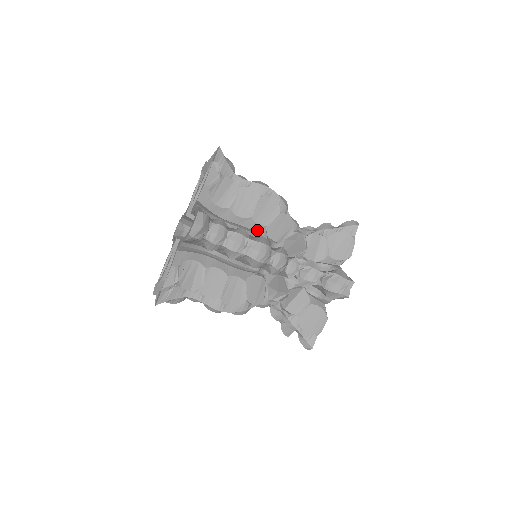
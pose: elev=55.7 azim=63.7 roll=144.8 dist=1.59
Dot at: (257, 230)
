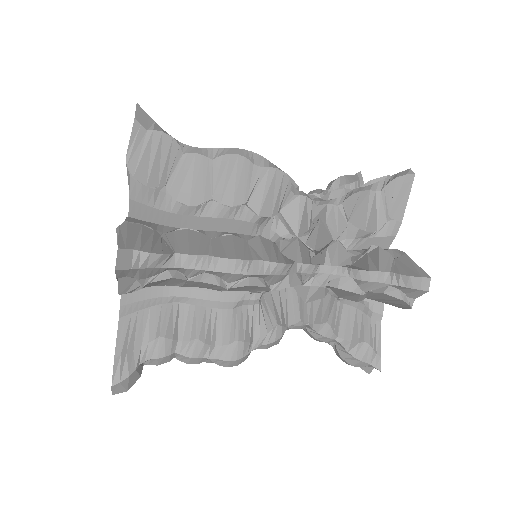
Dot at: occluded
